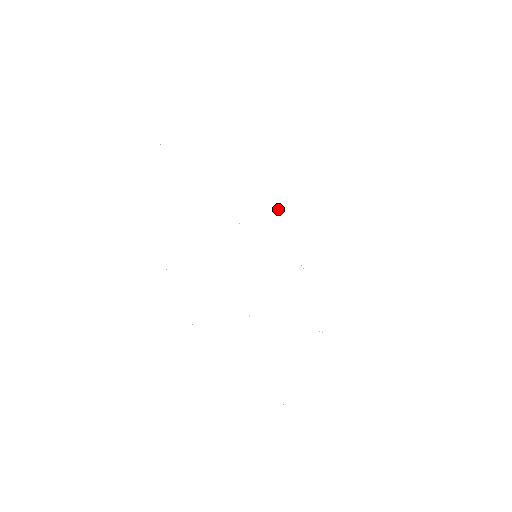
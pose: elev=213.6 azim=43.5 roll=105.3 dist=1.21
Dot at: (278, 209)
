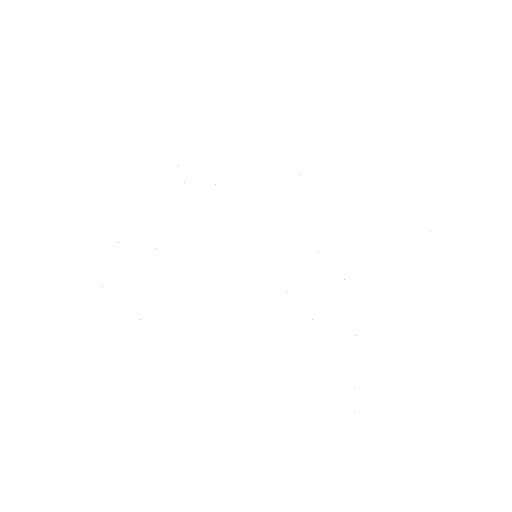
Dot at: occluded
